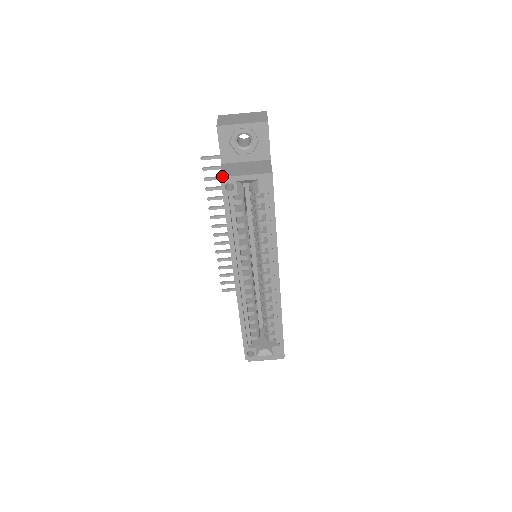
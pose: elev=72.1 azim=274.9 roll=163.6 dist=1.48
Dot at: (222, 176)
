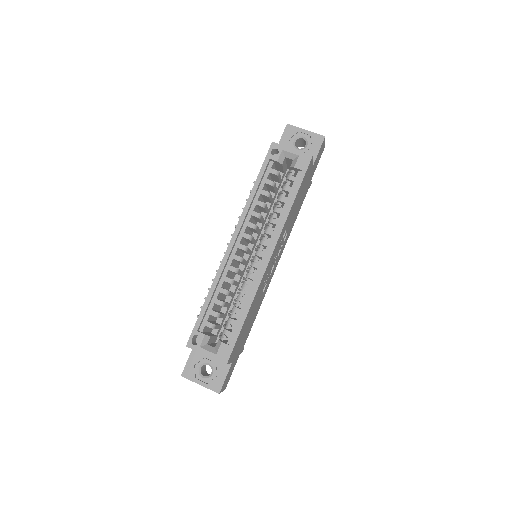
Dot at: (274, 142)
